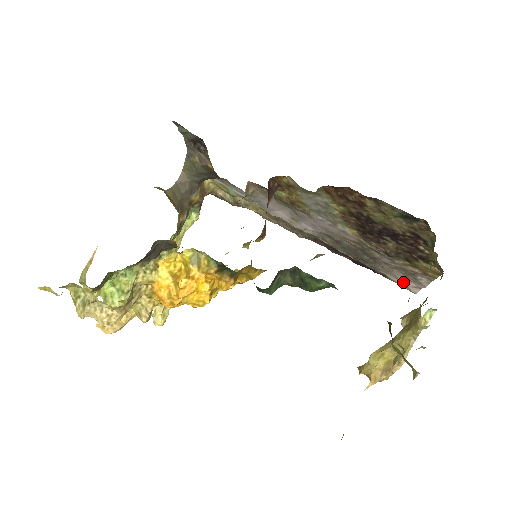
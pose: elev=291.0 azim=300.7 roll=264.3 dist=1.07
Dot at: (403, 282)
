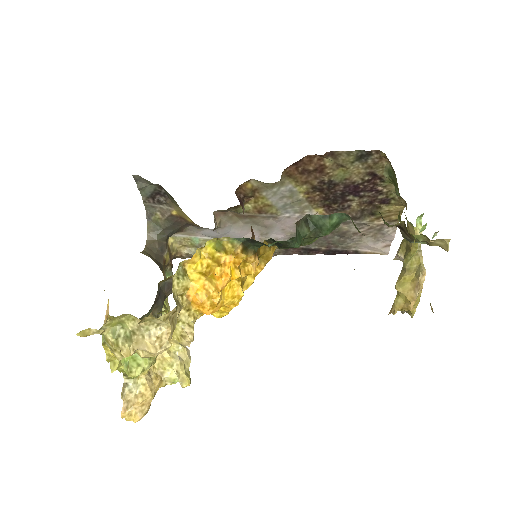
Dot at: (374, 247)
